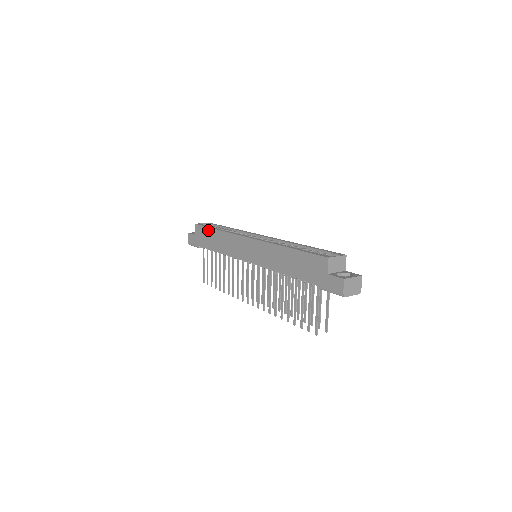
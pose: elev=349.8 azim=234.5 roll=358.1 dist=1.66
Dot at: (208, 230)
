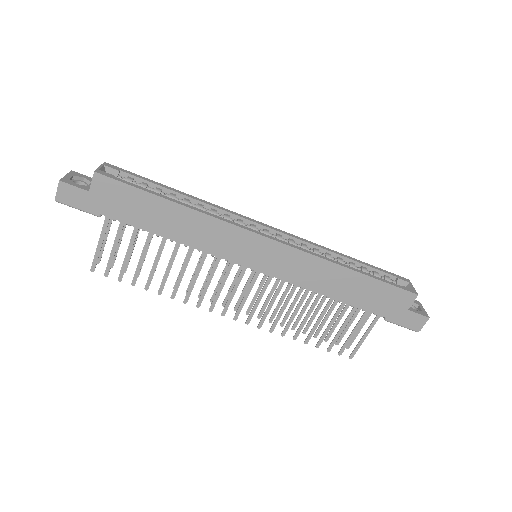
Dot at: (147, 197)
